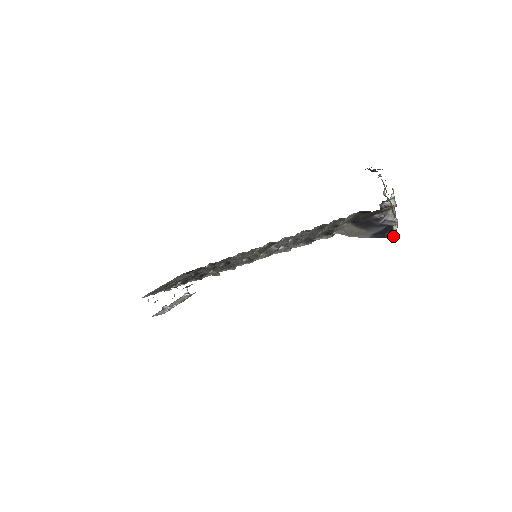
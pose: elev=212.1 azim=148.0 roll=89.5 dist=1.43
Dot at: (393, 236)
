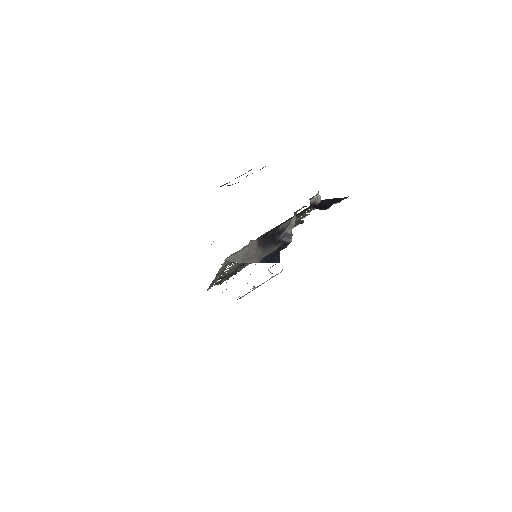
Dot at: occluded
